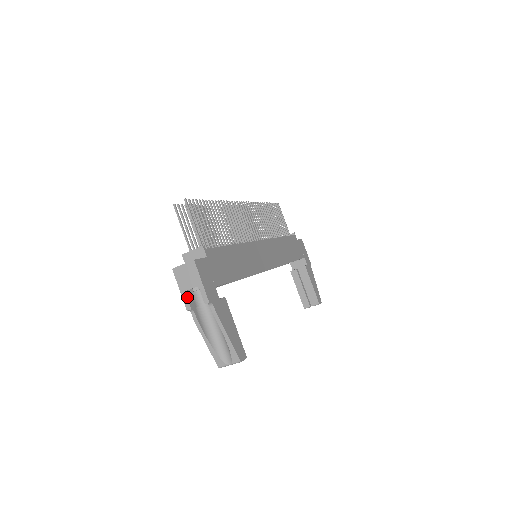
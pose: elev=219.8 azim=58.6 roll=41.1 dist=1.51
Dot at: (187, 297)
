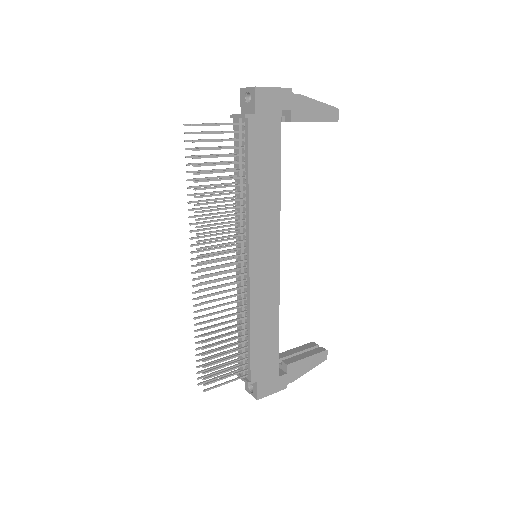
Dot at: occluded
